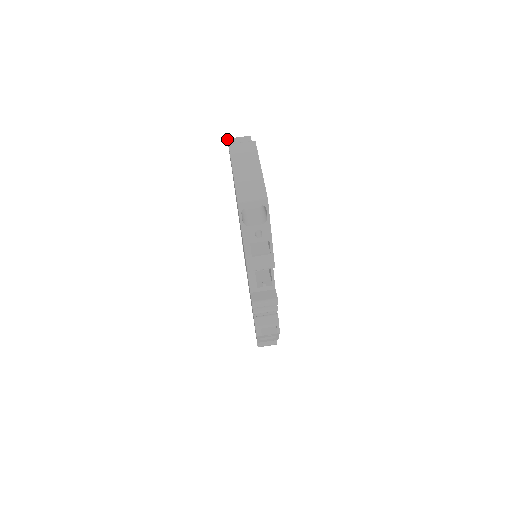
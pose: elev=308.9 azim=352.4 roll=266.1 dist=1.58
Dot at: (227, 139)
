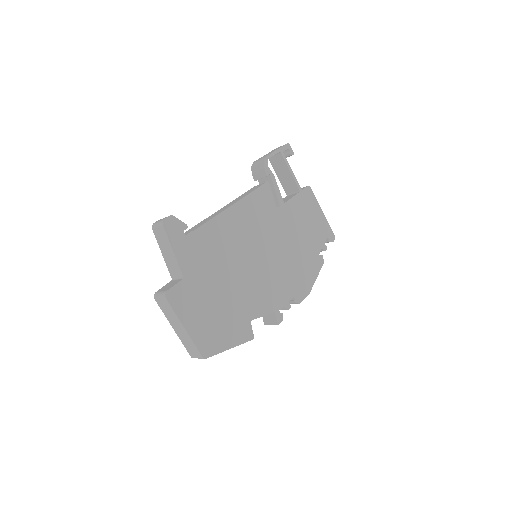
Dot at: occluded
